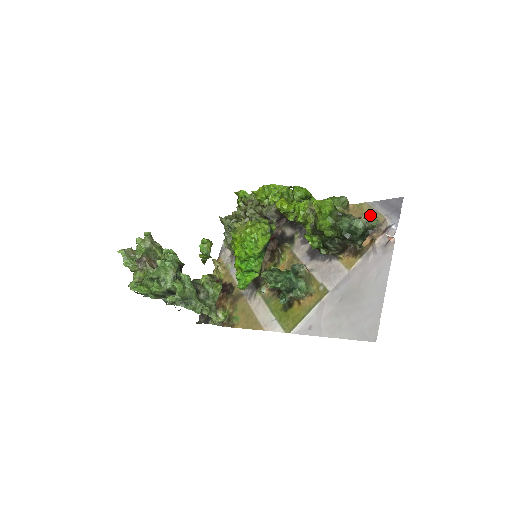
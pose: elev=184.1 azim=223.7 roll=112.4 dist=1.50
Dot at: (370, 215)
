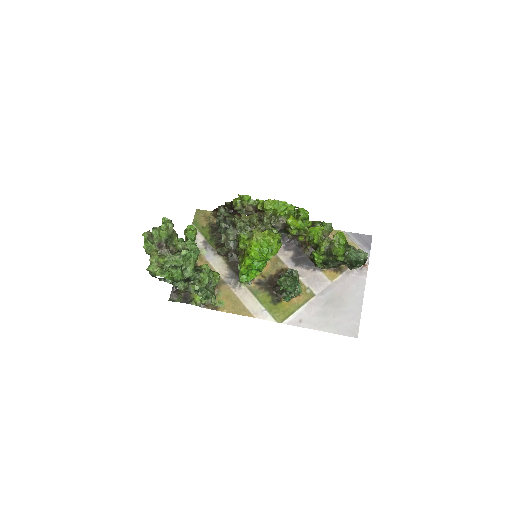
Dot at: occluded
